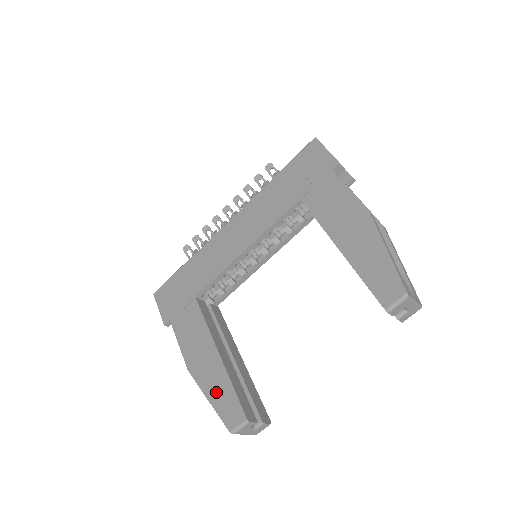
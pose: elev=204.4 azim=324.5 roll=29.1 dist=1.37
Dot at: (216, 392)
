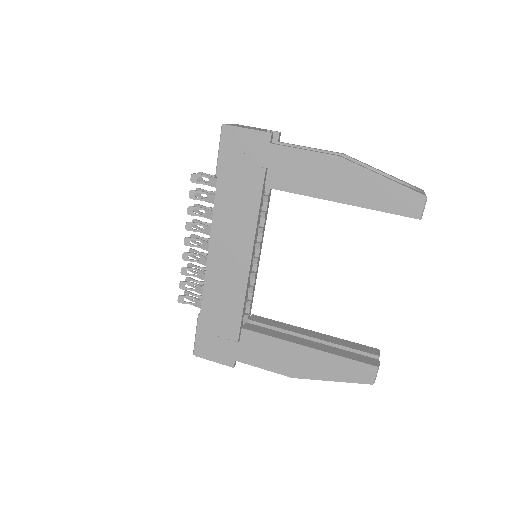
Dot at: (333, 372)
